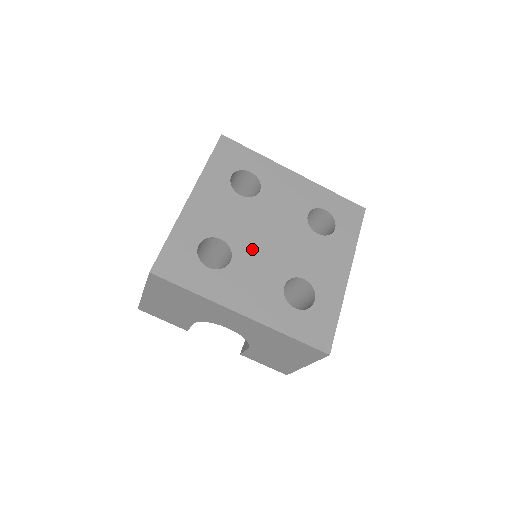
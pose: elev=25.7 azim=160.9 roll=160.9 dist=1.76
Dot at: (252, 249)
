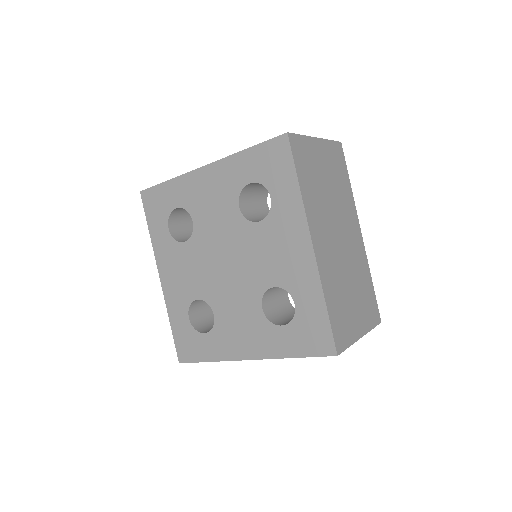
Dot at: (220, 290)
